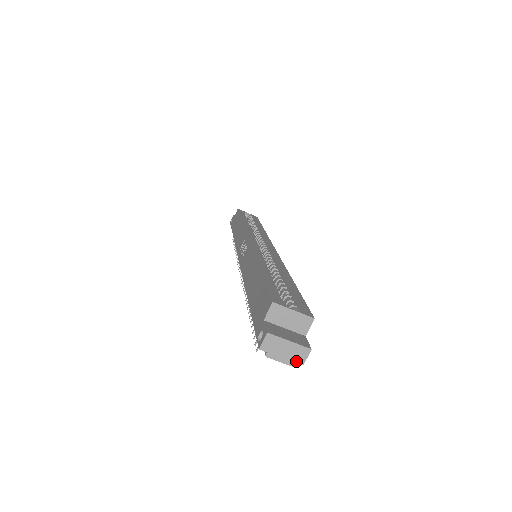
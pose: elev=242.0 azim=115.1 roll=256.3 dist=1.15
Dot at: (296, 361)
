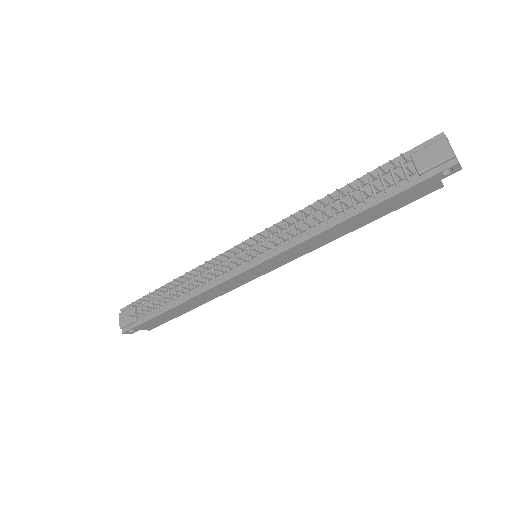
Dot at: (456, 158)
